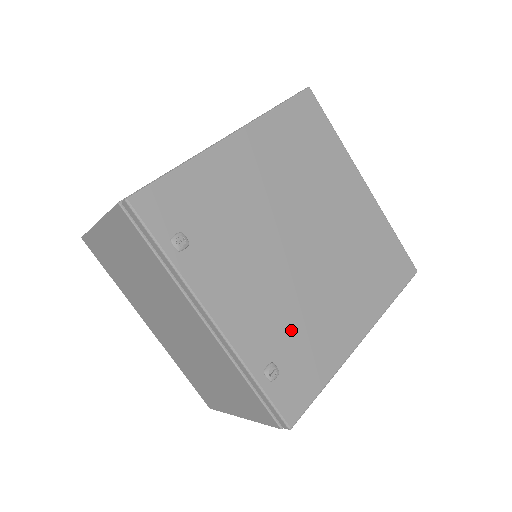
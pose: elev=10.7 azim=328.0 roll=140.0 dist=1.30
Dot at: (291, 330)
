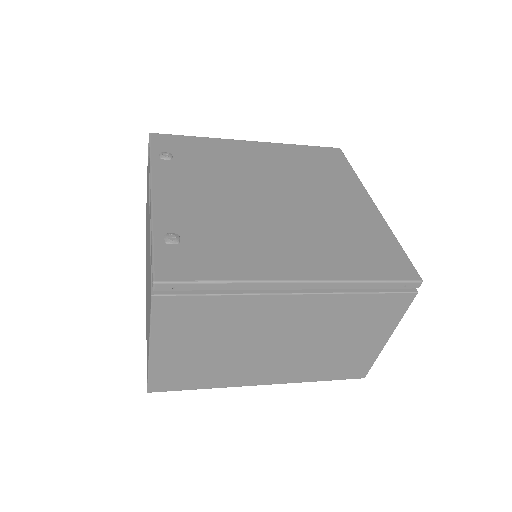
Dot at: (216, 230)
